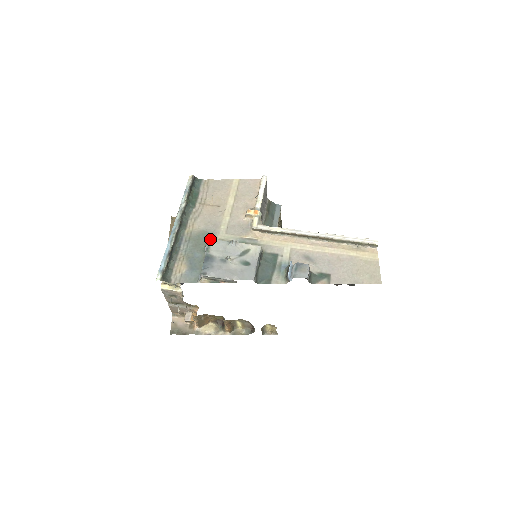
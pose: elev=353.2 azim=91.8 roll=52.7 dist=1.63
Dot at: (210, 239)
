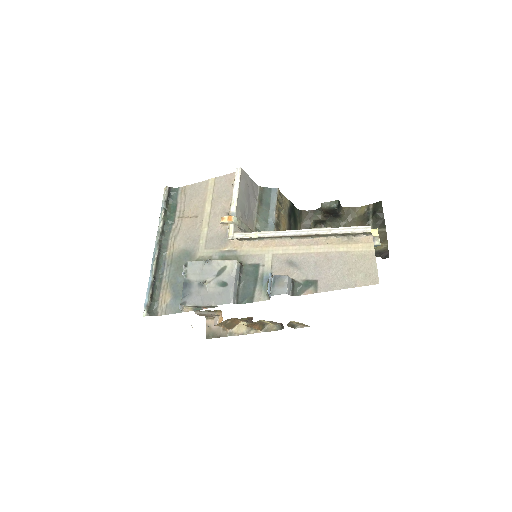
Dot at: (187, 261)
